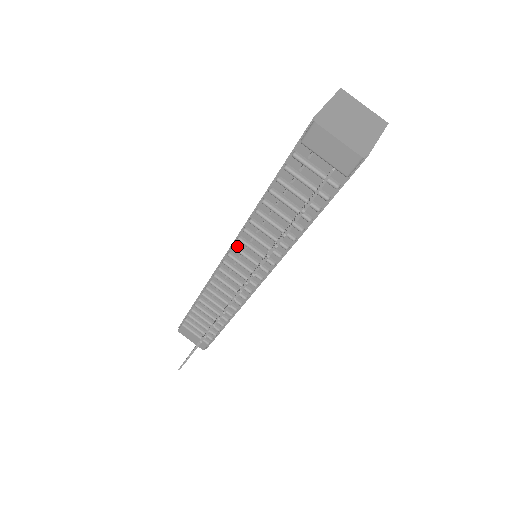
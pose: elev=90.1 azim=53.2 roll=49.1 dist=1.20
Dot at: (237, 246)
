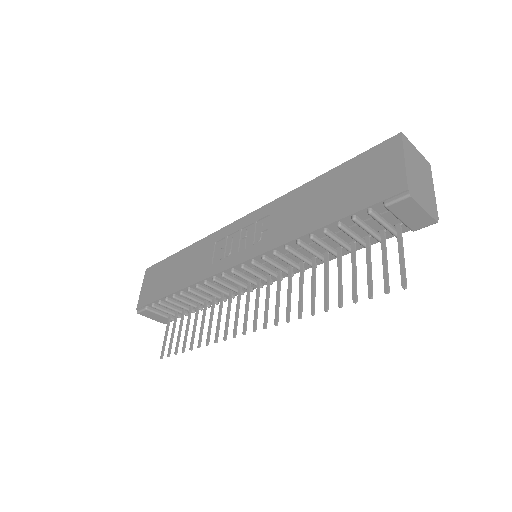
Dot at: (256, 262)
